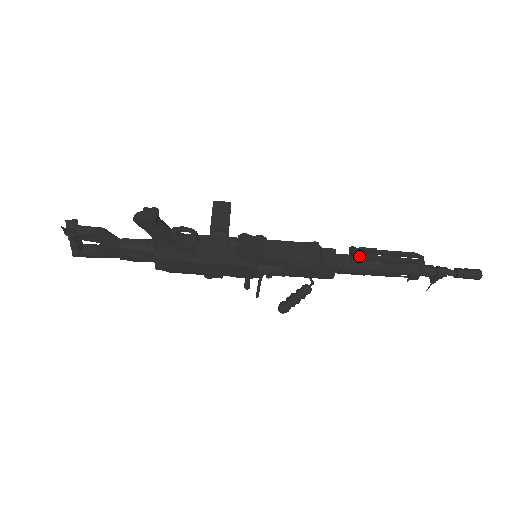
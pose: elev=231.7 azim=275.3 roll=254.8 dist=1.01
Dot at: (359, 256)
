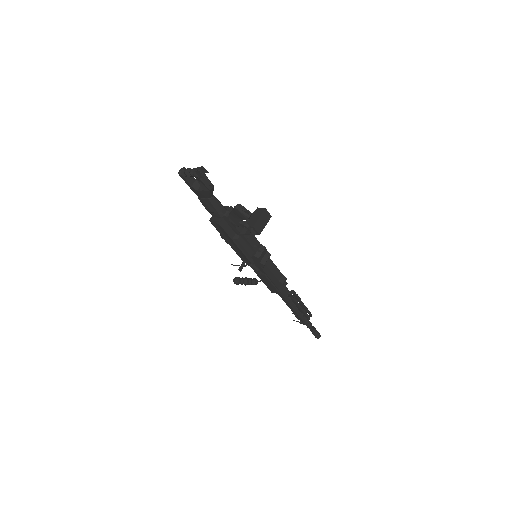
Dot at: (293, 298)
